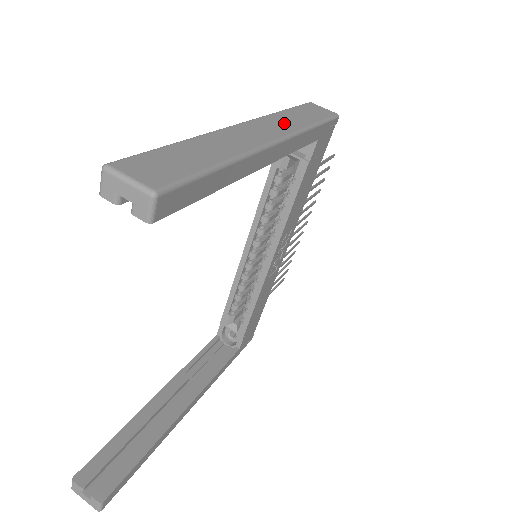
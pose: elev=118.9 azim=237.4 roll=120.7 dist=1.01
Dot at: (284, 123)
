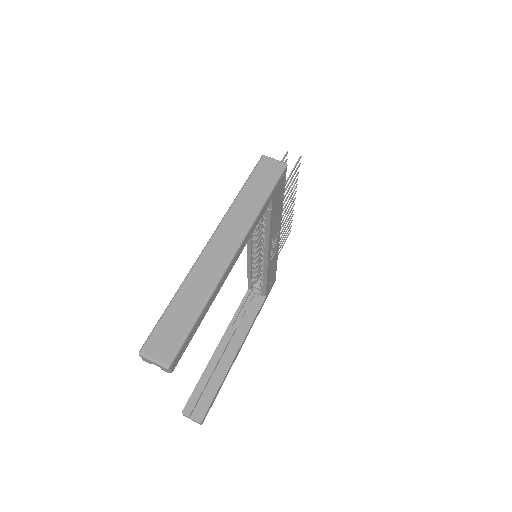
Dot at: (239, 219)
